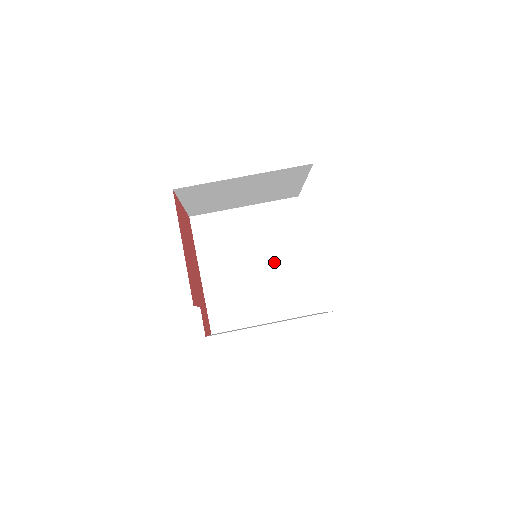
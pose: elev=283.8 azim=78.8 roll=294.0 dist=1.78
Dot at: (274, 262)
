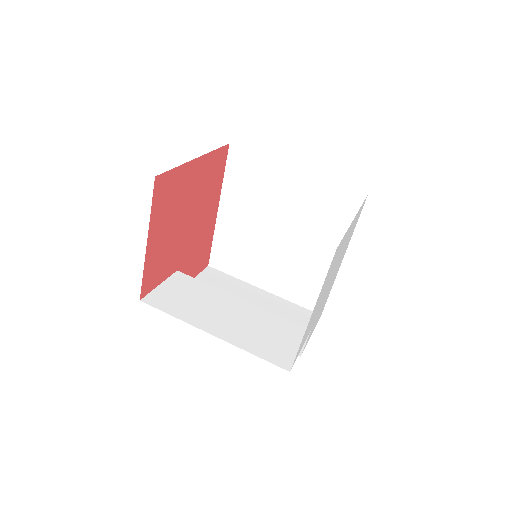
Dot at: (299, 244)
